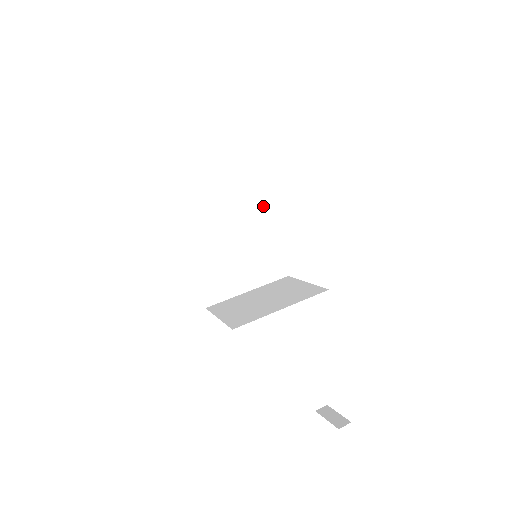
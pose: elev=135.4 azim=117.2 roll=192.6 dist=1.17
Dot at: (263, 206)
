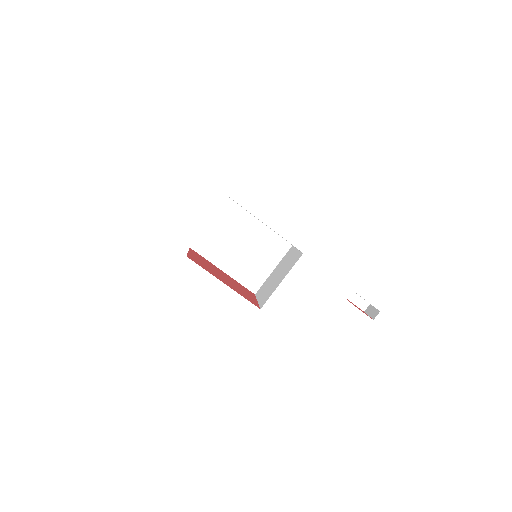
Dot at: (248, 218)
